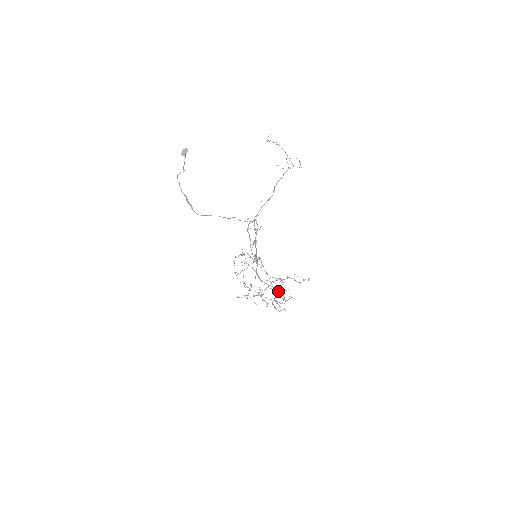
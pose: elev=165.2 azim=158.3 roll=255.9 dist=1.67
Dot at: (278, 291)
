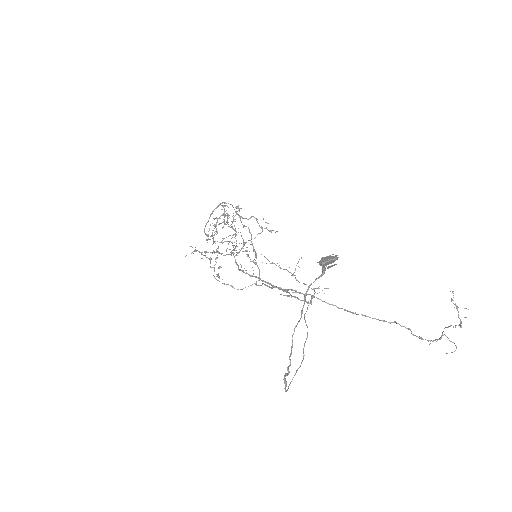
Dot at: (229, 226)
